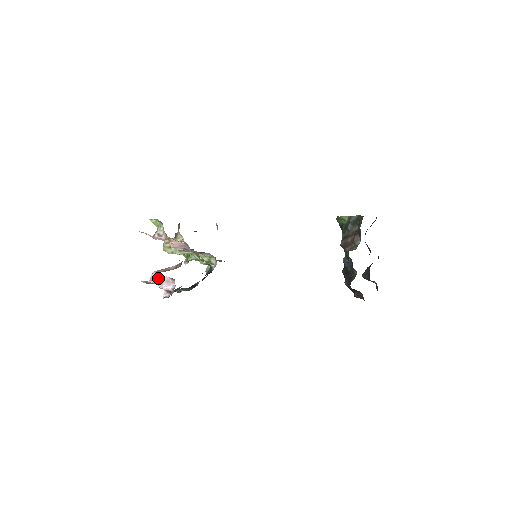
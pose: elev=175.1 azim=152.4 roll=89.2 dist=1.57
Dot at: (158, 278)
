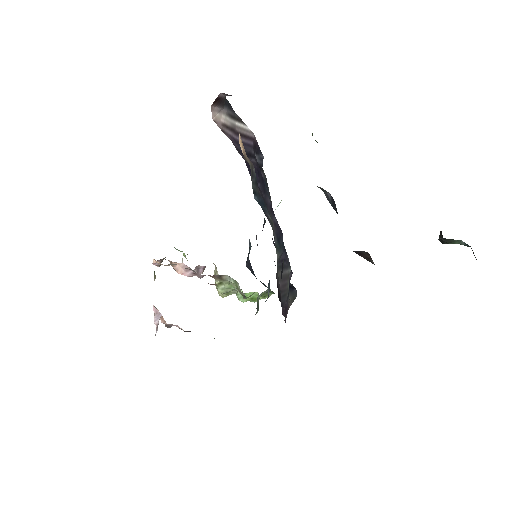
Dot at: occluded
